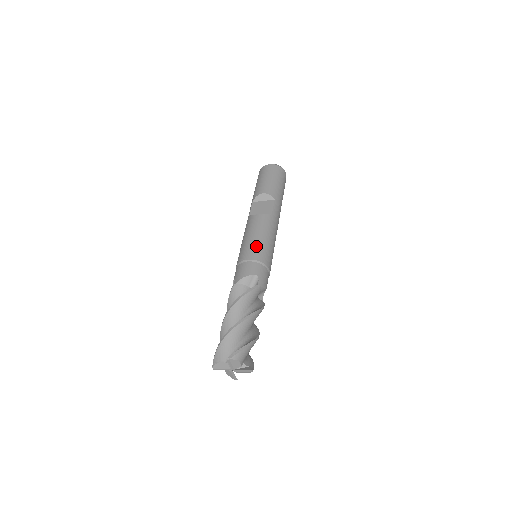
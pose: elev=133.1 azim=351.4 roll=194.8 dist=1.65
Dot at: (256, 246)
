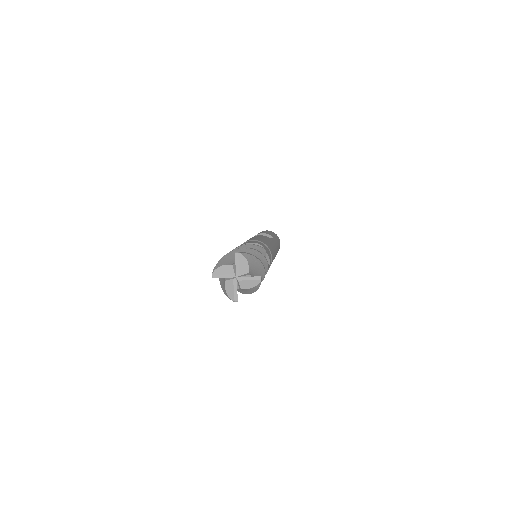
Dot at: (260, 239)
